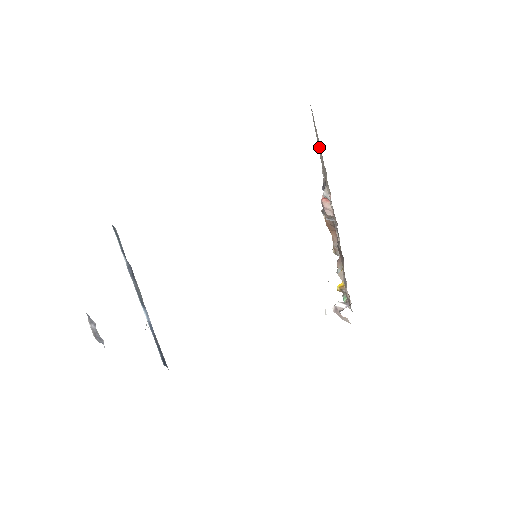
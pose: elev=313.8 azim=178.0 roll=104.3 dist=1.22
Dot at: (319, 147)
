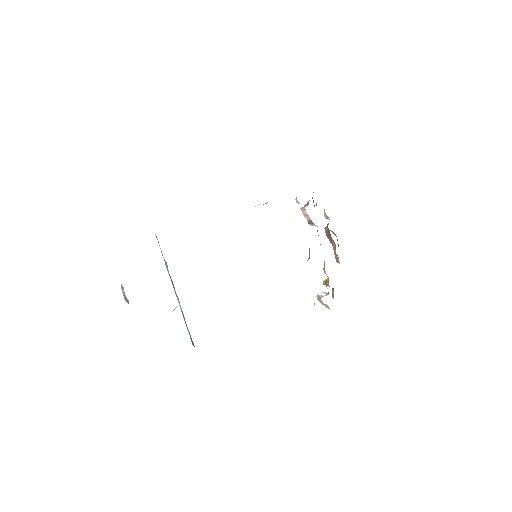
Dot at: occluded
